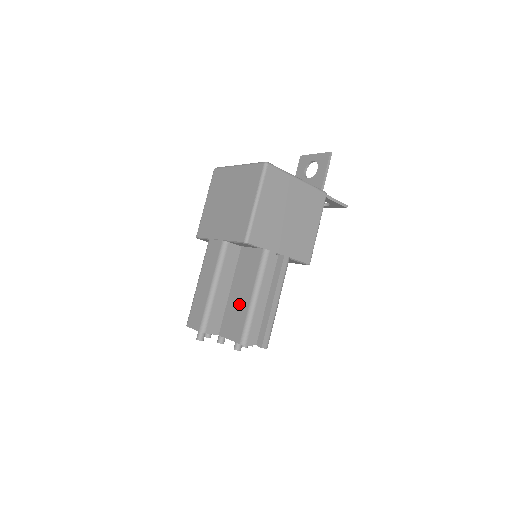
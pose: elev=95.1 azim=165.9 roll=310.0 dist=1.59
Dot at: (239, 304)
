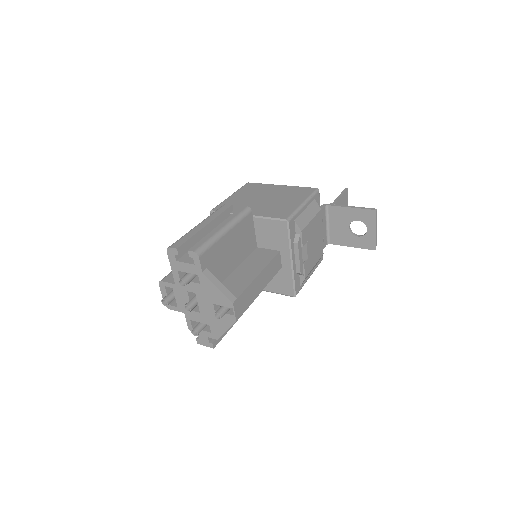
Dot at: occluded
